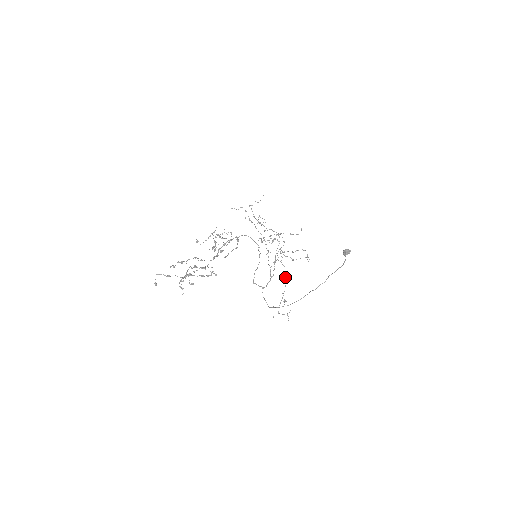
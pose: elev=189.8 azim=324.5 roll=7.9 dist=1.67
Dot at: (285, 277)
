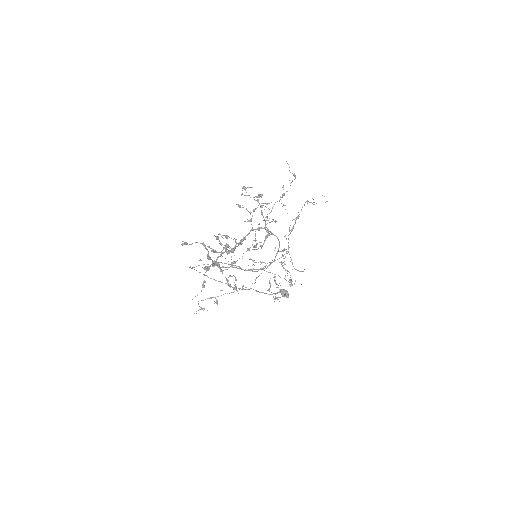
Dot at: occluded
